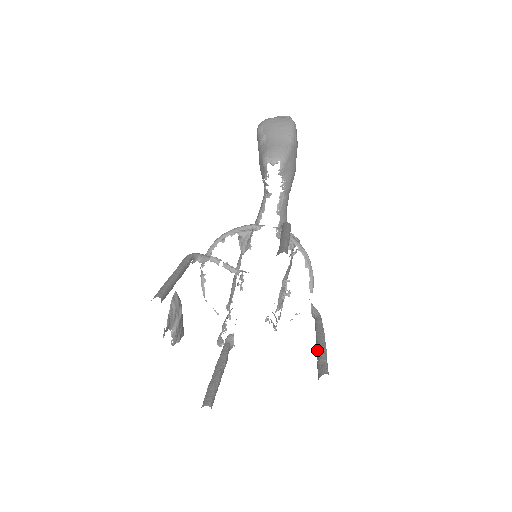
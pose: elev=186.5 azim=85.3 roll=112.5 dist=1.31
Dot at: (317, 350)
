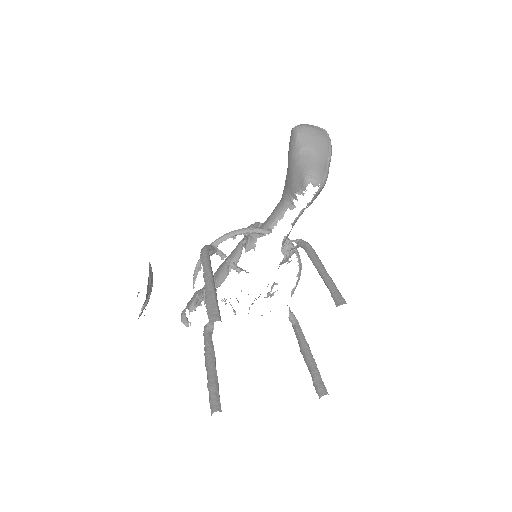
Dot at: (309, 364)
